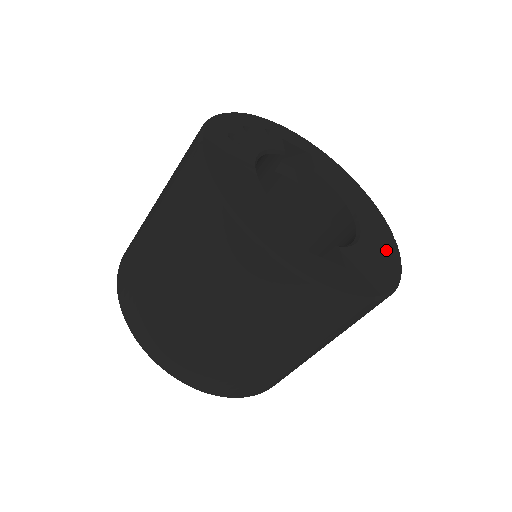
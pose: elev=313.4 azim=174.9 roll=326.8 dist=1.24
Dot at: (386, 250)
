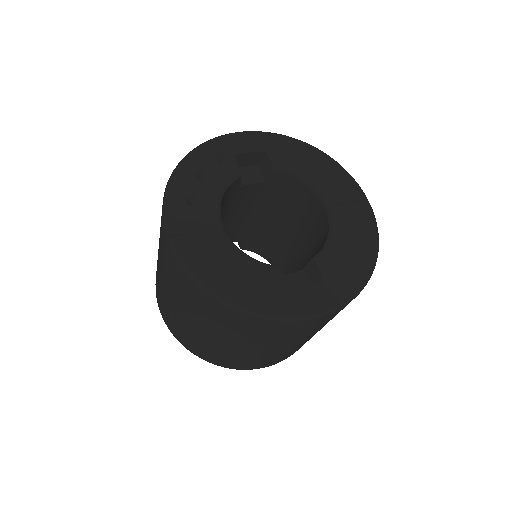
Dot at: (360, 224)
